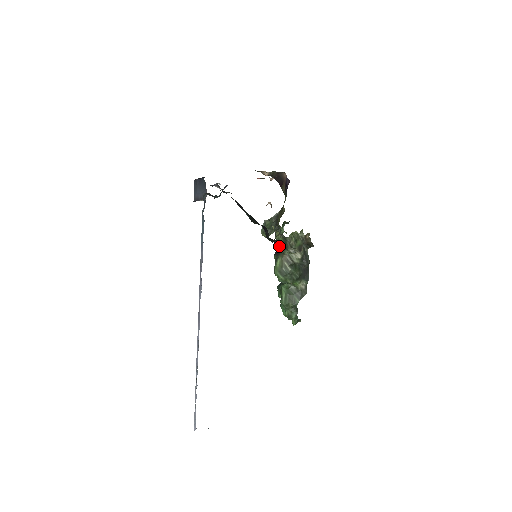
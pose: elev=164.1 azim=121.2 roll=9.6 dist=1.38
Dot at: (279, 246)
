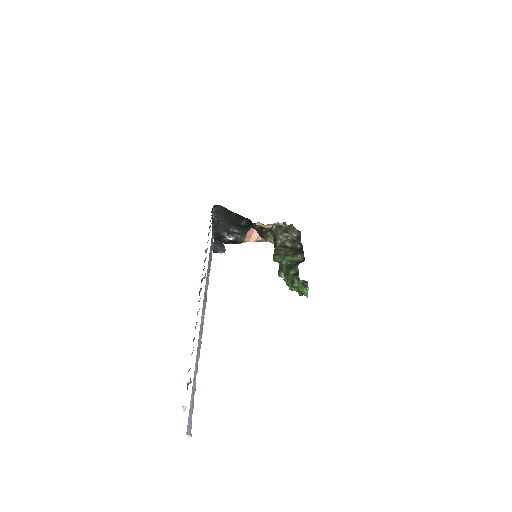
Dot at: occluded
